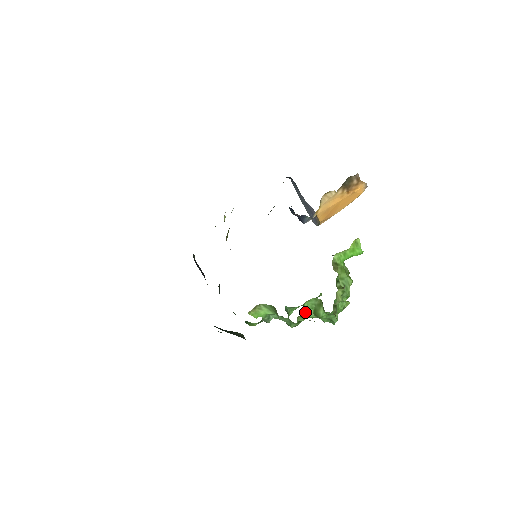
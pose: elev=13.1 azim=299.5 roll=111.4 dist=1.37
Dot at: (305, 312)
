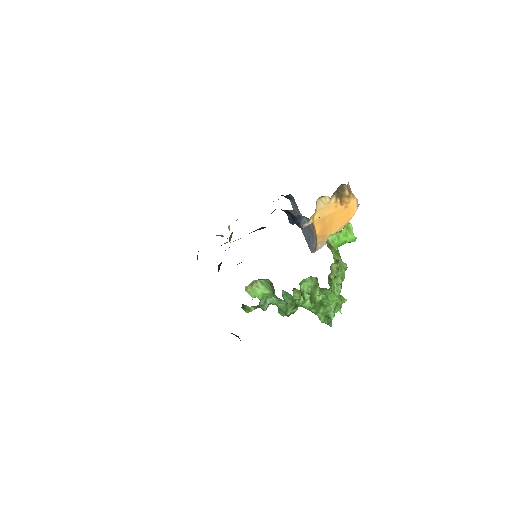
Dot at: (301, 296)
